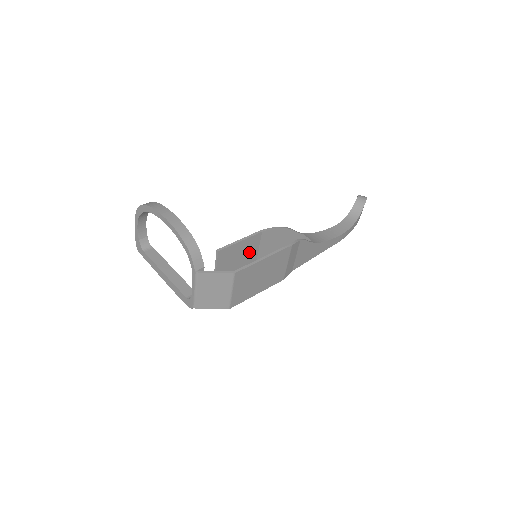
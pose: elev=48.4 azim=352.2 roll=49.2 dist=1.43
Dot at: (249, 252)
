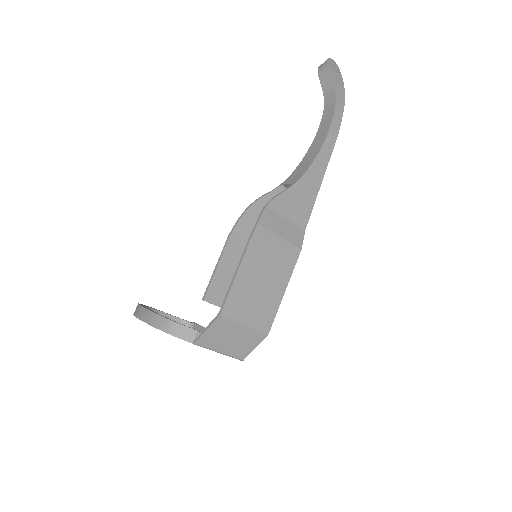
Dot at: occluded
